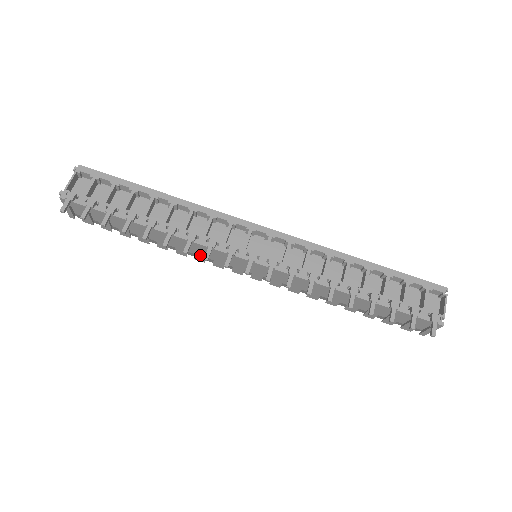
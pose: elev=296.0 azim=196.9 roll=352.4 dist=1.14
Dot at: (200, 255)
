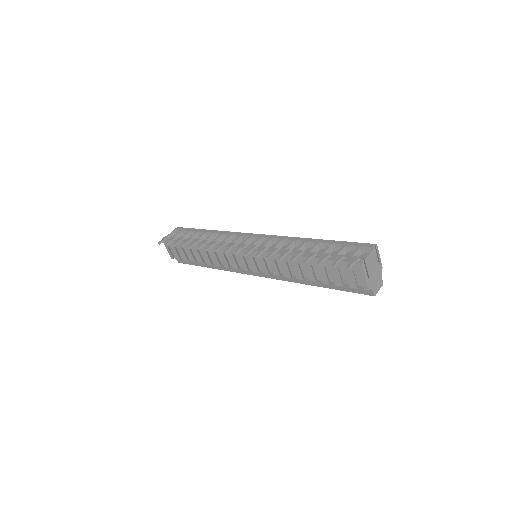
Dot at: (223, 260)
